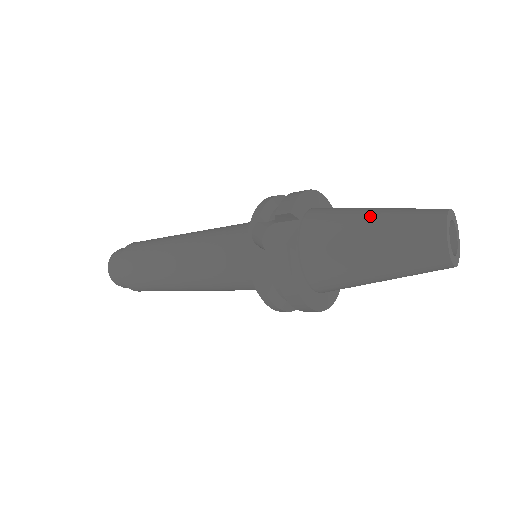
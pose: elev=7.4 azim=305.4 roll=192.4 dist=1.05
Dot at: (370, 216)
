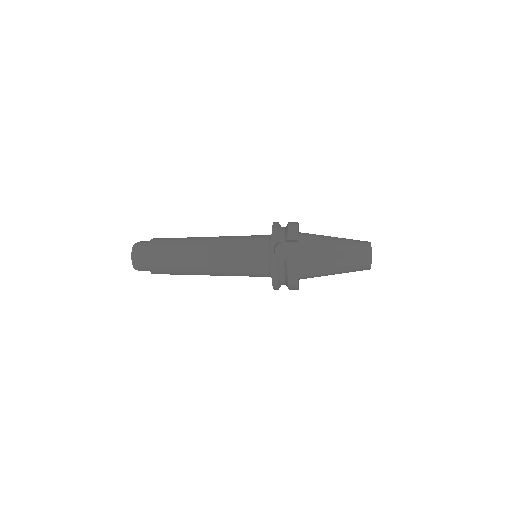
Dot at: (335, 243)
